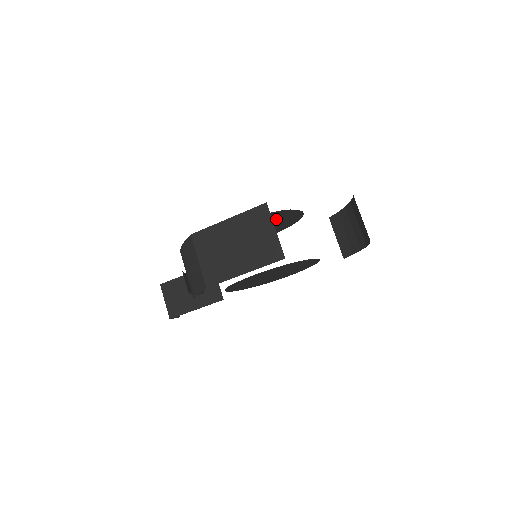
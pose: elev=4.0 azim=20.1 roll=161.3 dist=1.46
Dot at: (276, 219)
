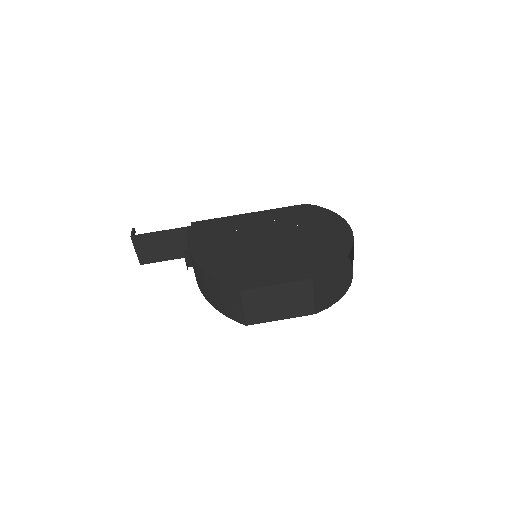
Dot at: (288, 244)
